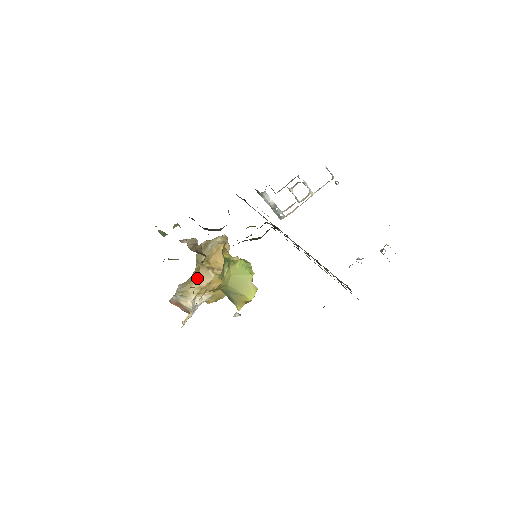
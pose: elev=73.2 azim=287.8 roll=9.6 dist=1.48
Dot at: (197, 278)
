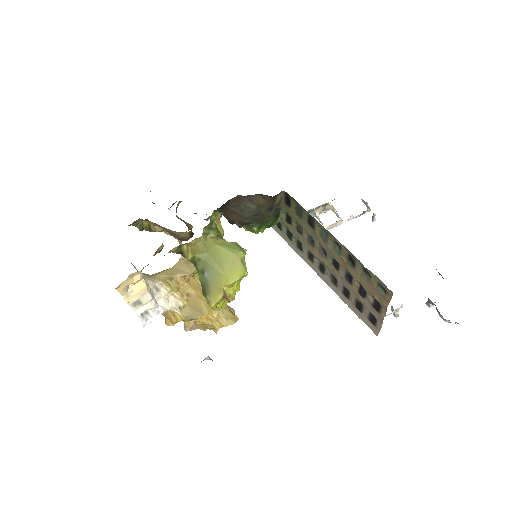
Dot at: (172, 267)
